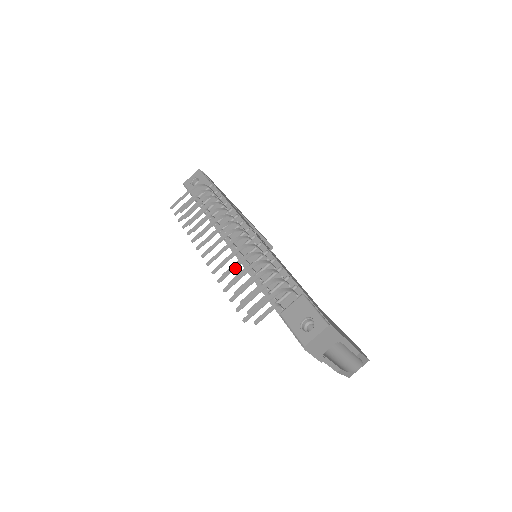
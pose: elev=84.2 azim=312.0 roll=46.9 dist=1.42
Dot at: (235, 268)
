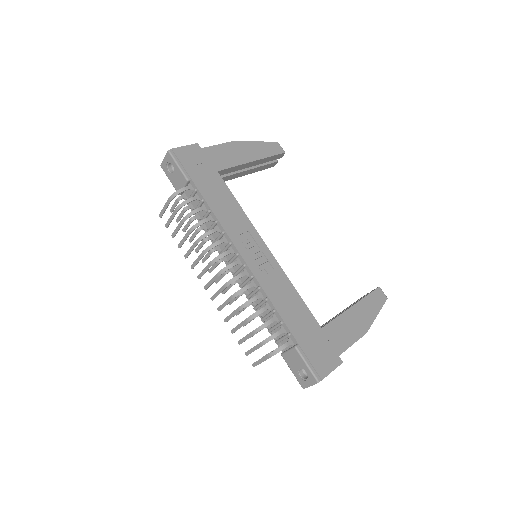
Dot at: (234, 315)
